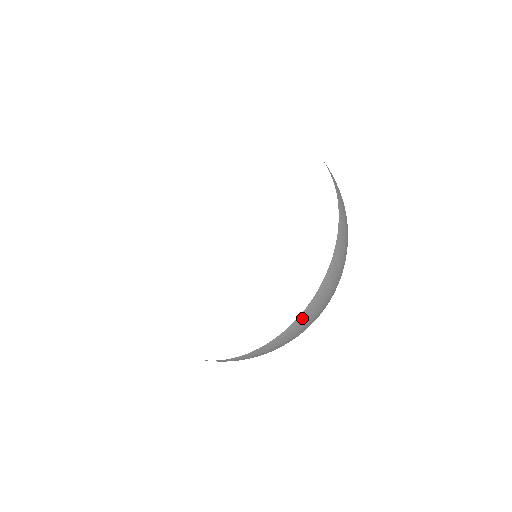
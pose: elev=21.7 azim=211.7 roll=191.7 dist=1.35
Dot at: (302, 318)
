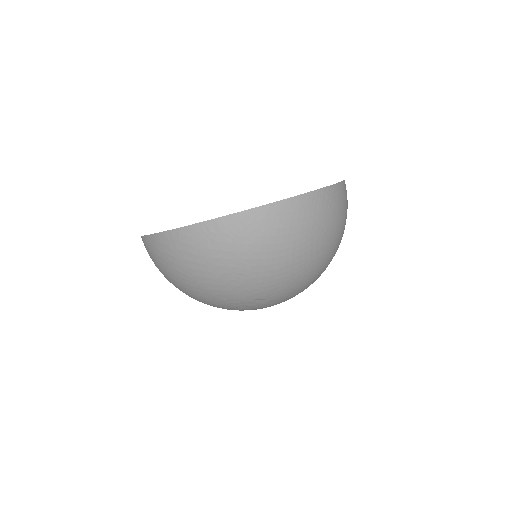
Dot at: (345, 187)
